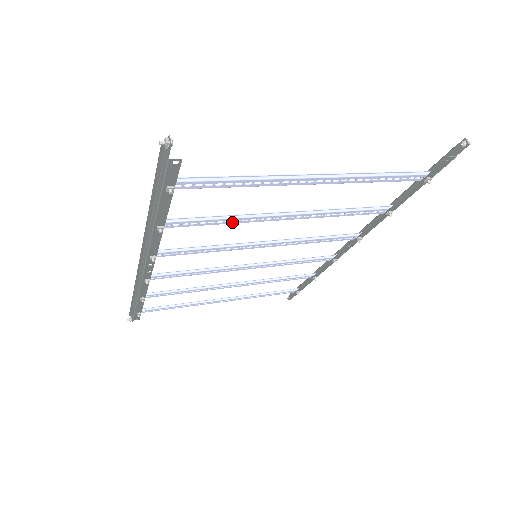
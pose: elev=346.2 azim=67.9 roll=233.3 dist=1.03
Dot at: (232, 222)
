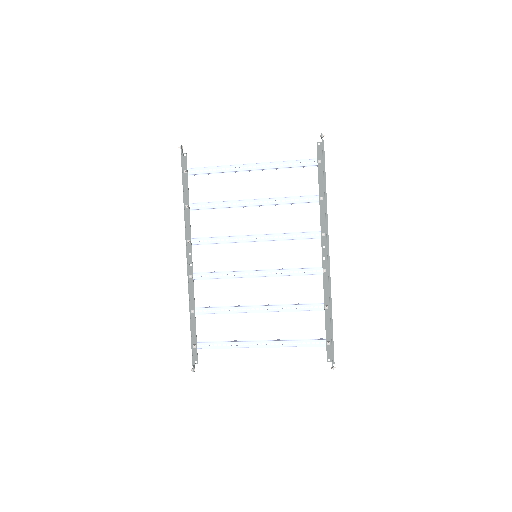
Dot at: (223, 206)
